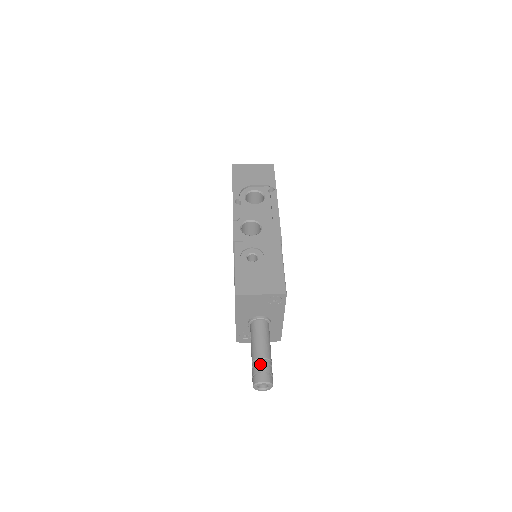
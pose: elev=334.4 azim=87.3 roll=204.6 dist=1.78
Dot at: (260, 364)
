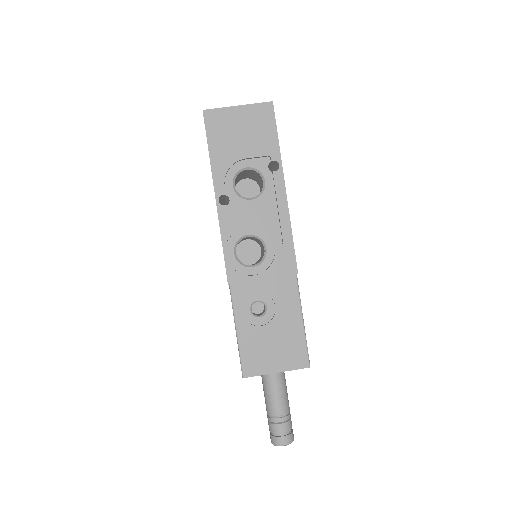
Dot at: (278, 424)
